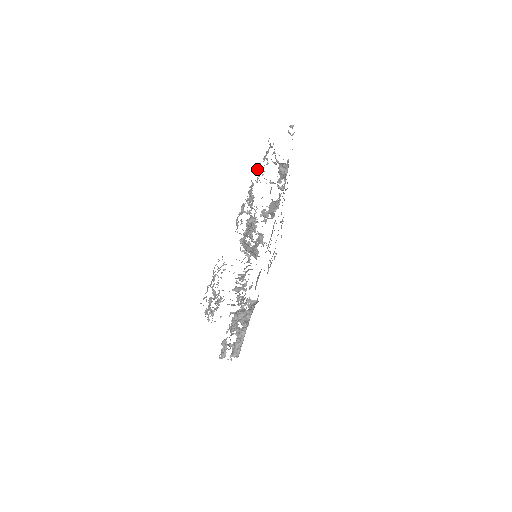
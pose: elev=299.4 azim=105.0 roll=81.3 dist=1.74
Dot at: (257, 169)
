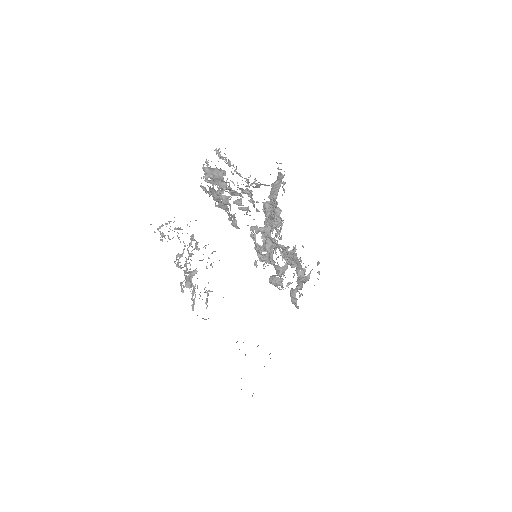
Dot at: occluded
